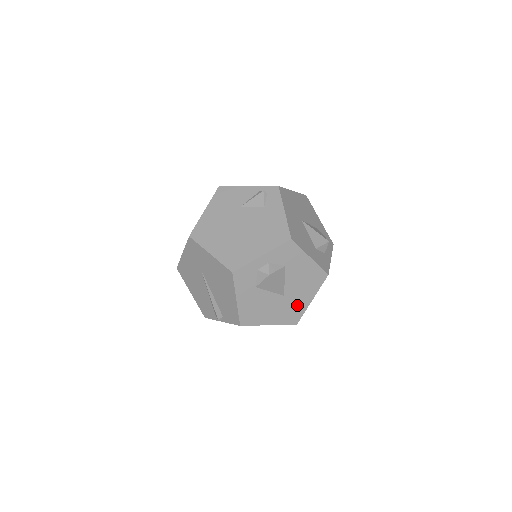
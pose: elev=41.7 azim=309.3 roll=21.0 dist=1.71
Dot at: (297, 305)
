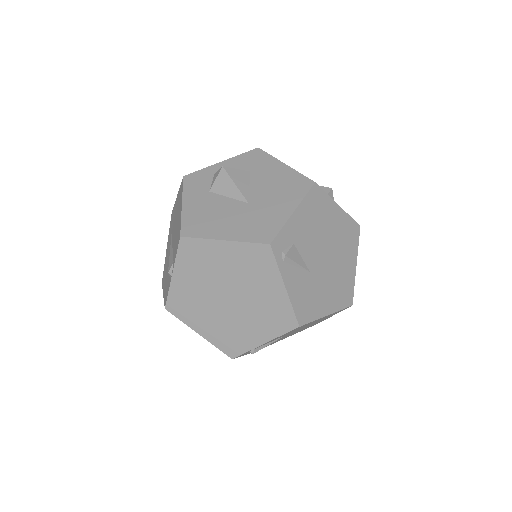
Dot at: (269, 217)
